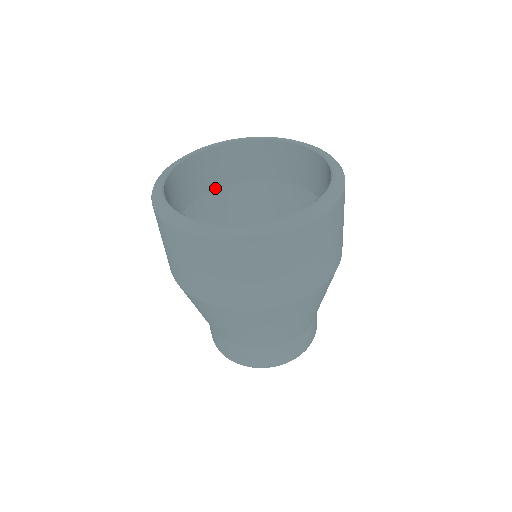
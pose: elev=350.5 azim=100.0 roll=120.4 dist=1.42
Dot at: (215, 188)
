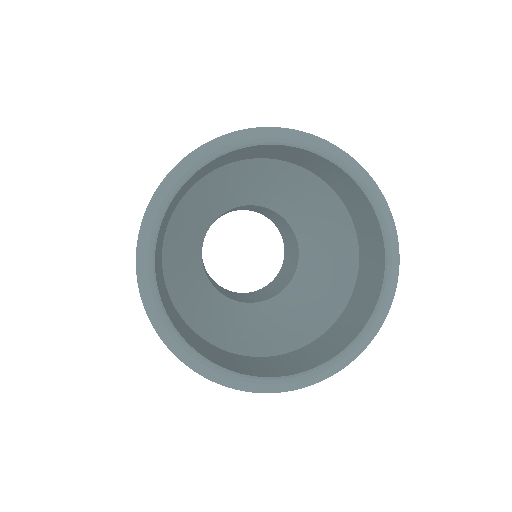
Dot at: (193, 184)
